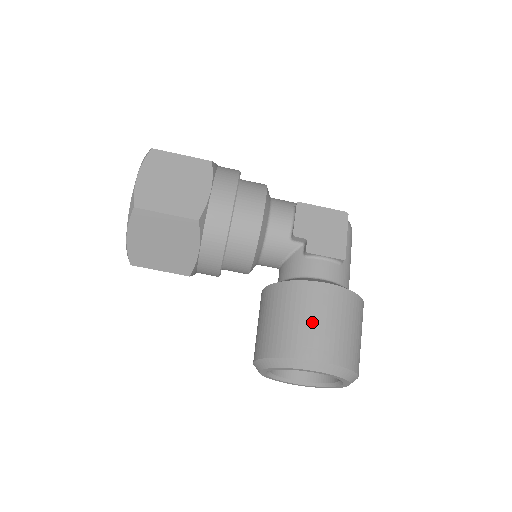
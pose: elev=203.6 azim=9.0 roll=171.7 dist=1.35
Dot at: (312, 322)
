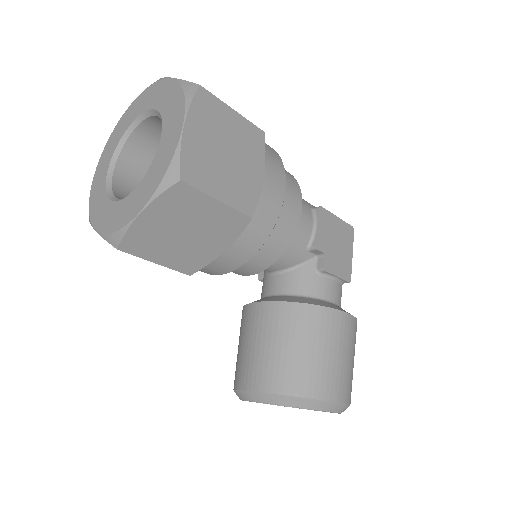
Dot at: (336, 358)
